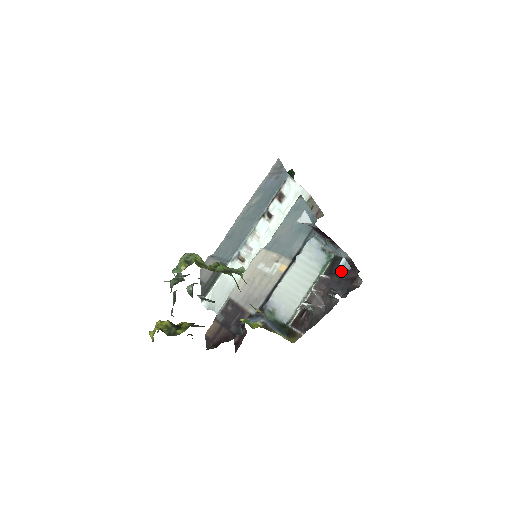
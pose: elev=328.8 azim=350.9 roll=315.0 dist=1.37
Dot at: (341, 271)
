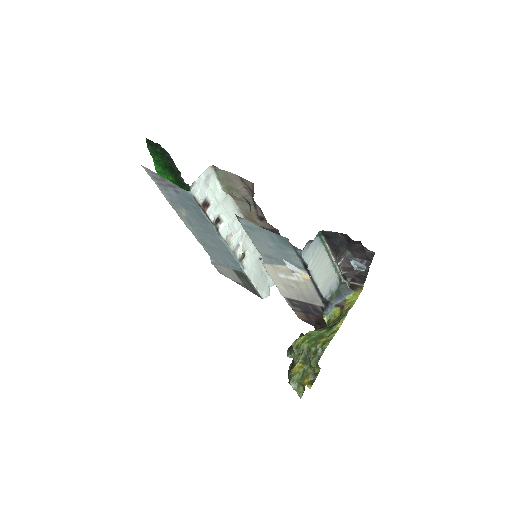
Dot at: occluded
